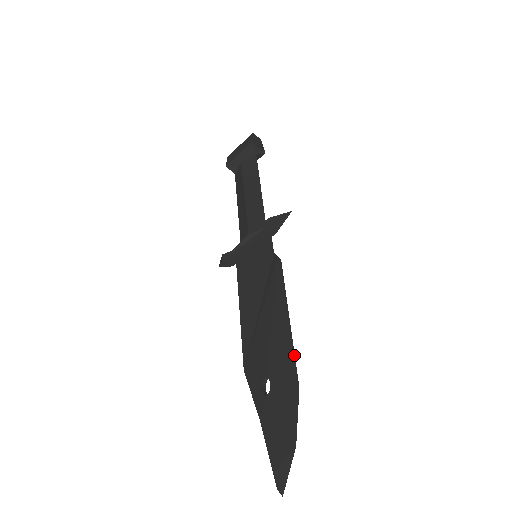
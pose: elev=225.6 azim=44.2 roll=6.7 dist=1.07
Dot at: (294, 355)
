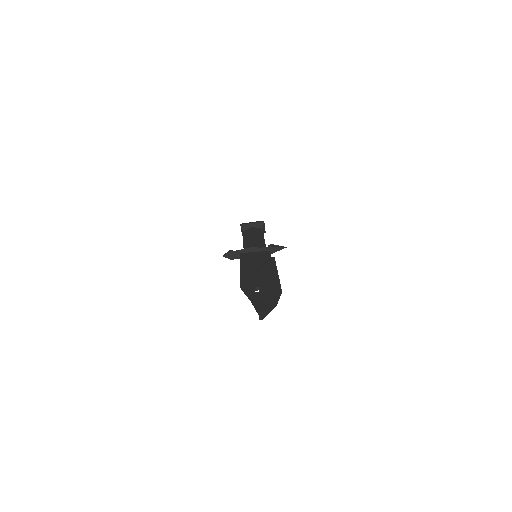
Dot at: occluded
